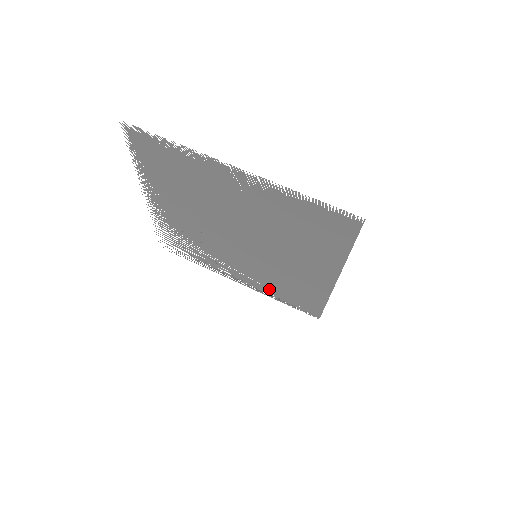
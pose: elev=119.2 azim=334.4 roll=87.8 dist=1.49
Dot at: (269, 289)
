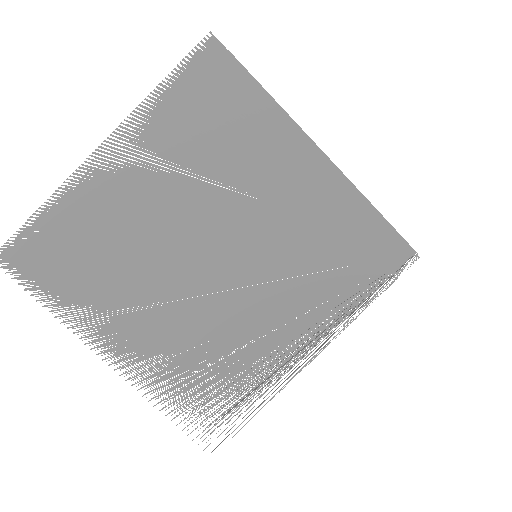
Dot at: (337, 300)
